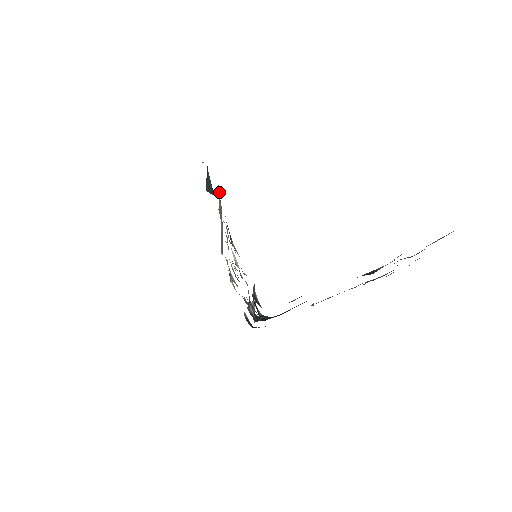
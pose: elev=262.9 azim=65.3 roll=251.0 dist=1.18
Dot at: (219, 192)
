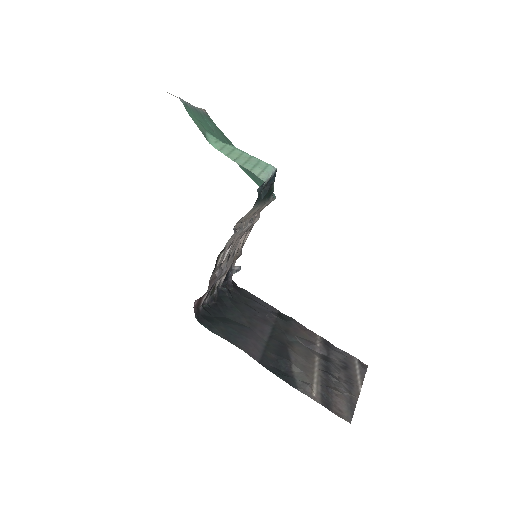
Dot at: (252, 210)
